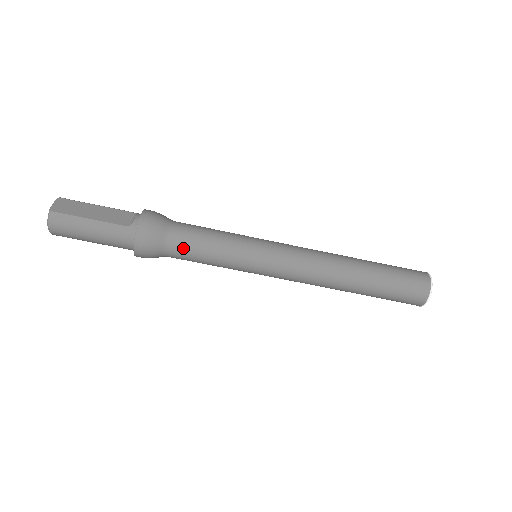
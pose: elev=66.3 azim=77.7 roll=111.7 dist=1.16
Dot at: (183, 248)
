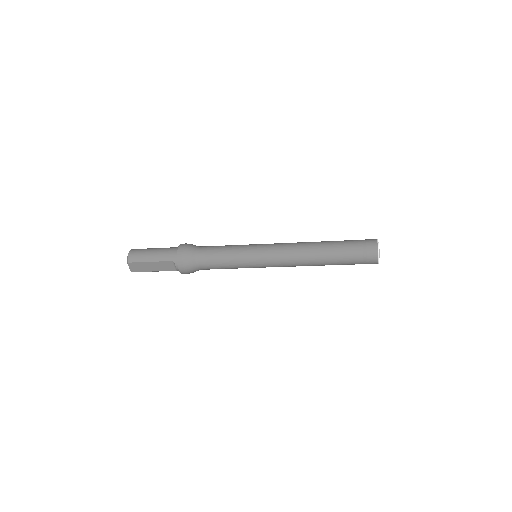
Dot at: occluded
